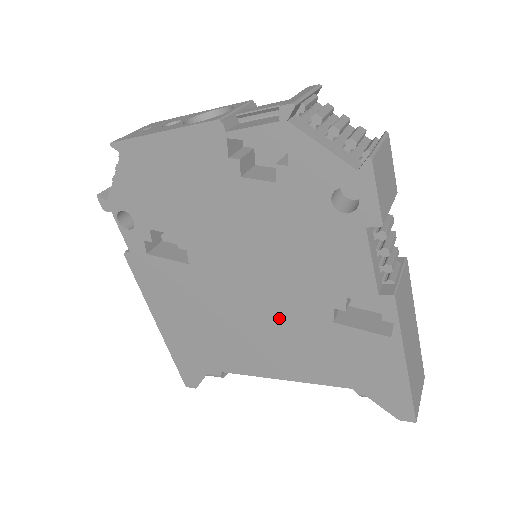
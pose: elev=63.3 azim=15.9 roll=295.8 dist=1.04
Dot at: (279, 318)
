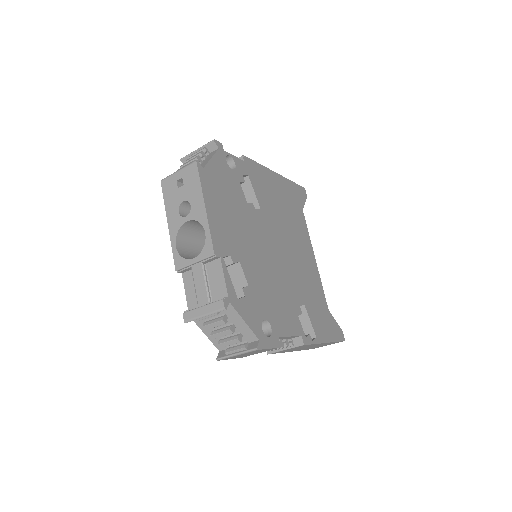
Dot at: occluded
